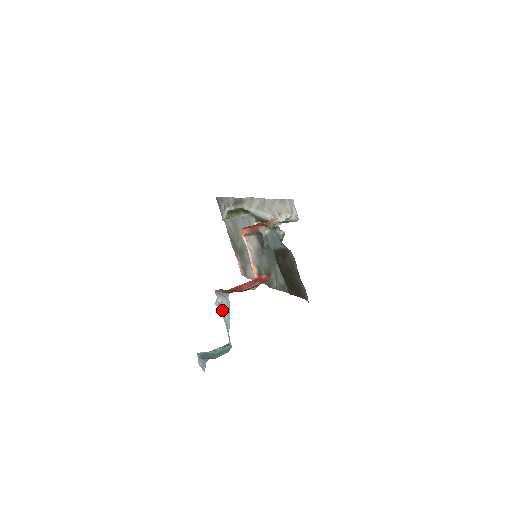
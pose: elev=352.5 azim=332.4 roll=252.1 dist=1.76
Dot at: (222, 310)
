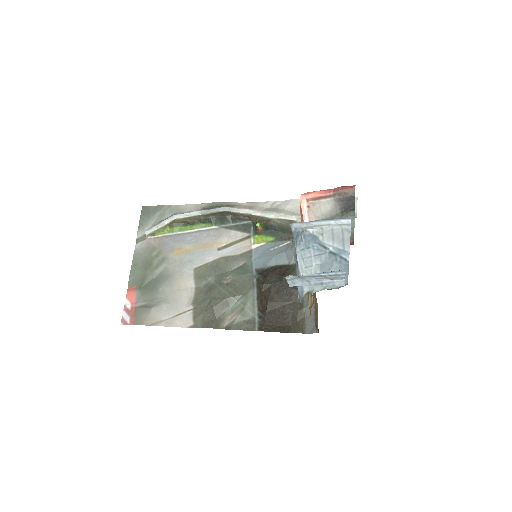
Dot at: (321, 239)
